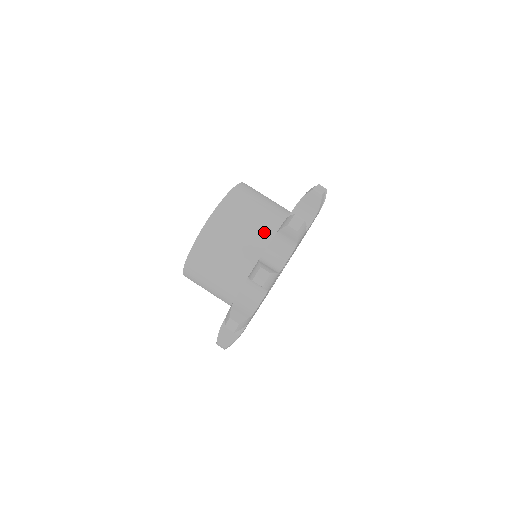
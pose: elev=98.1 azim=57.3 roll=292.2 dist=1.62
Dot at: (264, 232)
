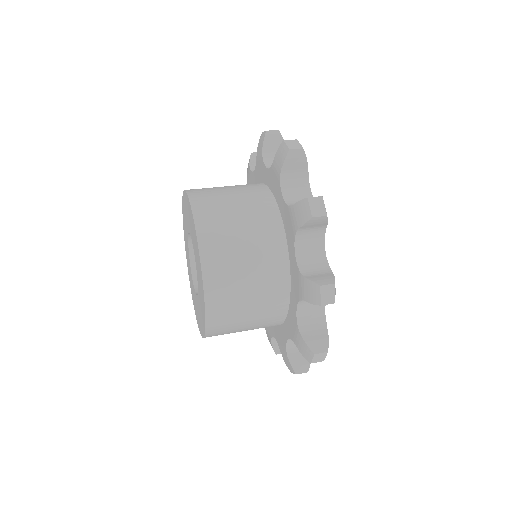
Dot at: (259, 198)
